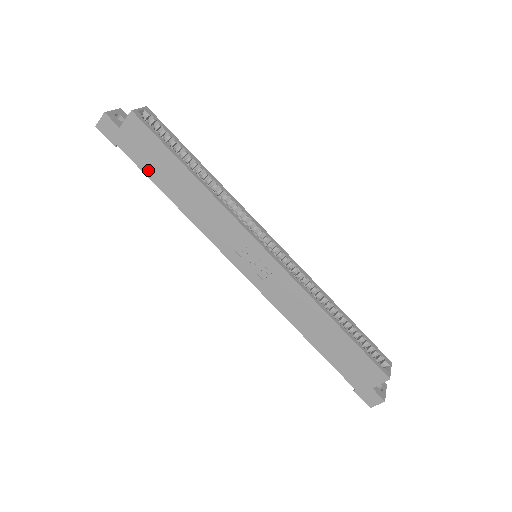
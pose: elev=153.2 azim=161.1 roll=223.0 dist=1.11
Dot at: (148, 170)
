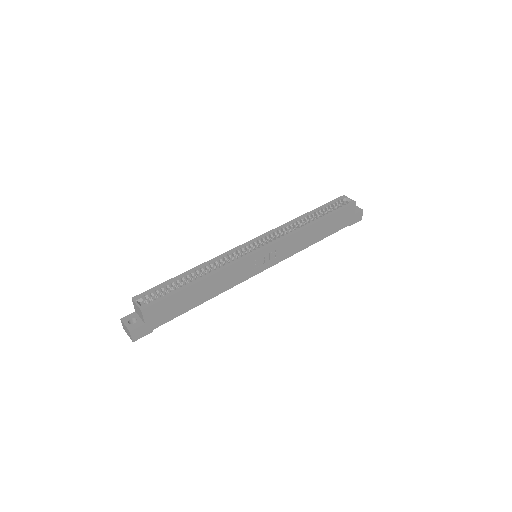
Dot at: (179, 312)
